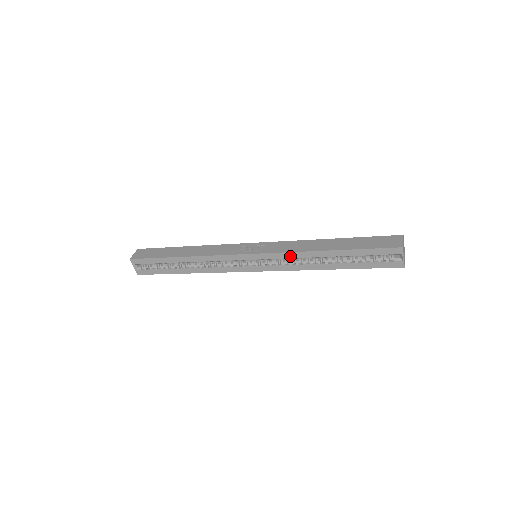
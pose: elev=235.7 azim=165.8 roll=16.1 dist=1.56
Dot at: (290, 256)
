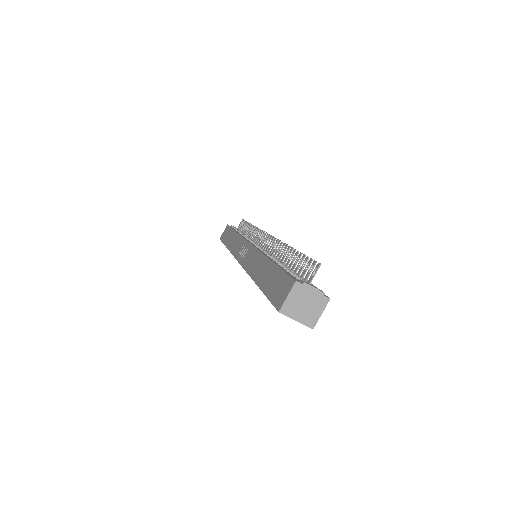
Dot at: occluded
